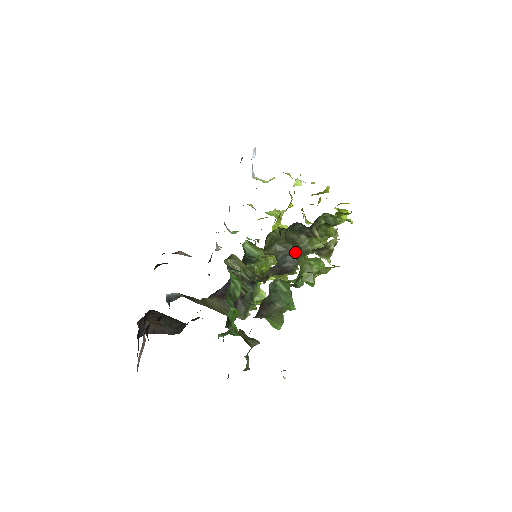
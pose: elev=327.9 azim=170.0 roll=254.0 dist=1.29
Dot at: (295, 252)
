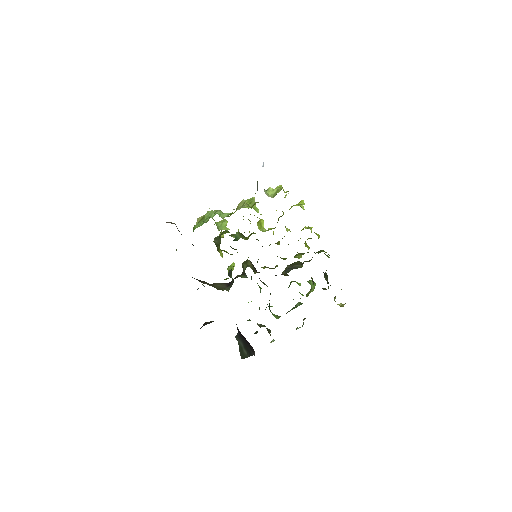
Dot at: occluded
